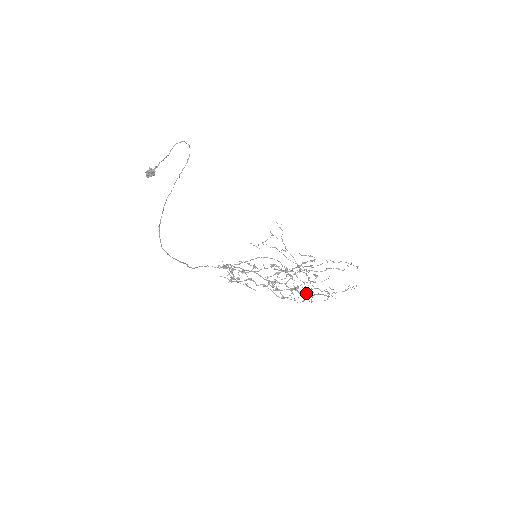
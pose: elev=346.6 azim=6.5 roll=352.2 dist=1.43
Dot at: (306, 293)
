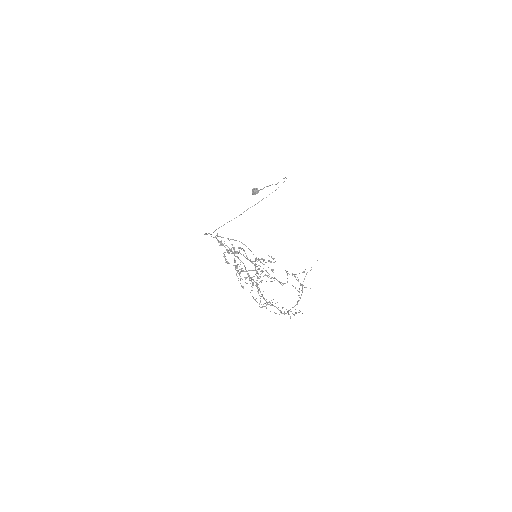
Dot at: occluded
